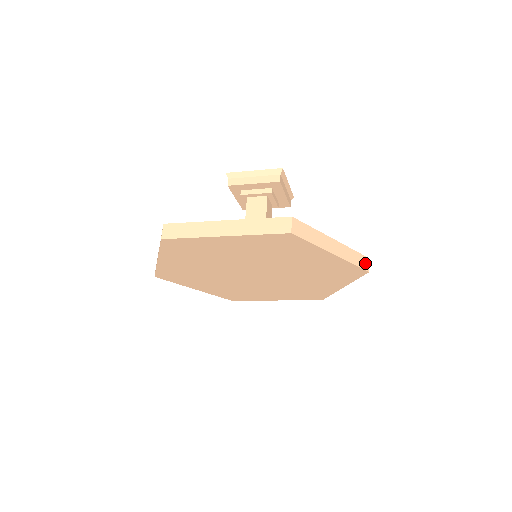
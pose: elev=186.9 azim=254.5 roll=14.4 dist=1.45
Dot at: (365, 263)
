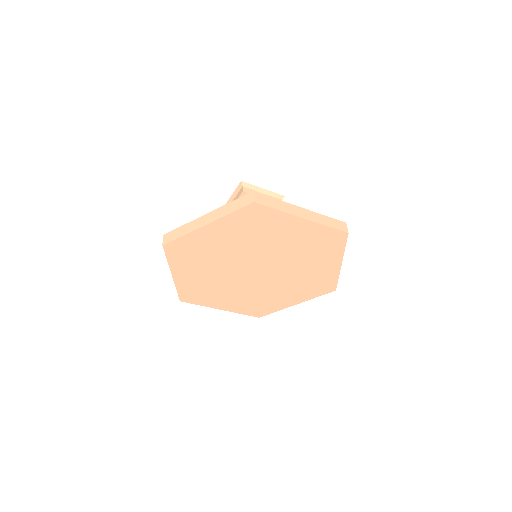
Dot at: occluded
